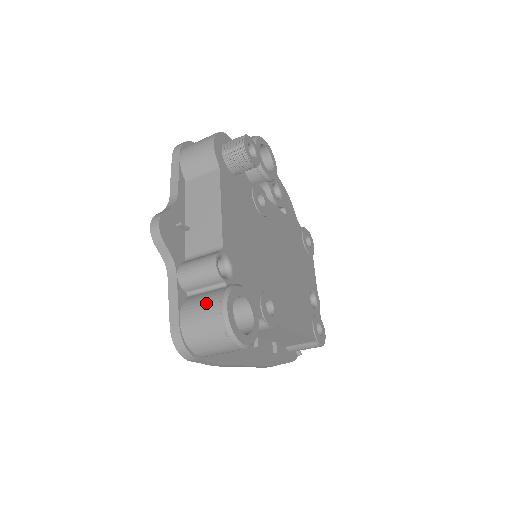
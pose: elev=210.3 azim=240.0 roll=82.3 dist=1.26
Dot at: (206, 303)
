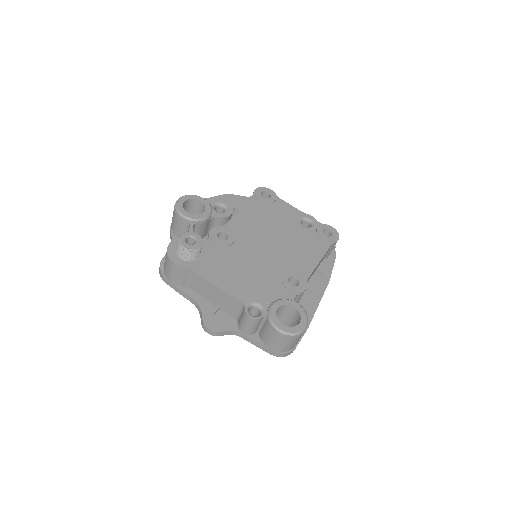
Dot at: (269, 334)
